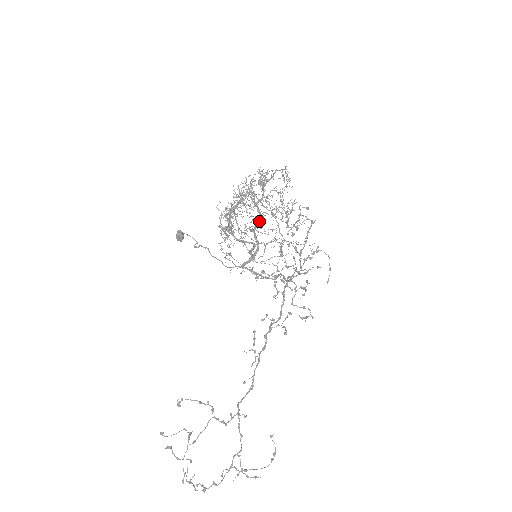
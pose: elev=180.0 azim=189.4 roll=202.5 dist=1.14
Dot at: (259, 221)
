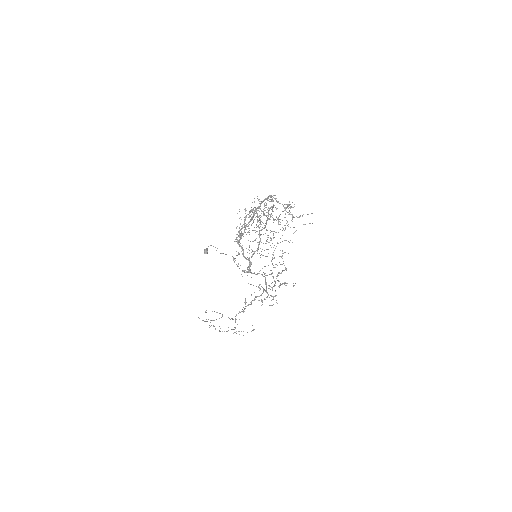
Dot at: (257, 248)
